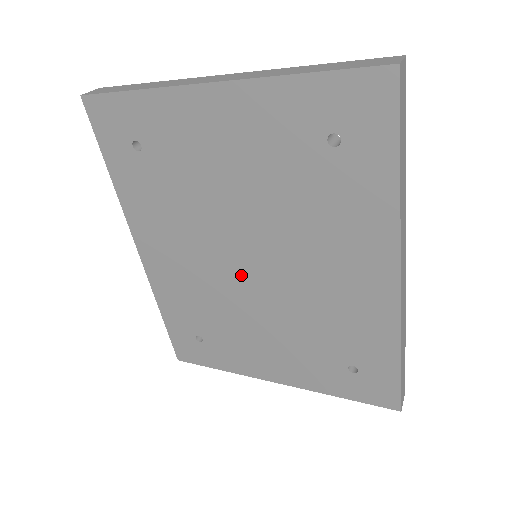
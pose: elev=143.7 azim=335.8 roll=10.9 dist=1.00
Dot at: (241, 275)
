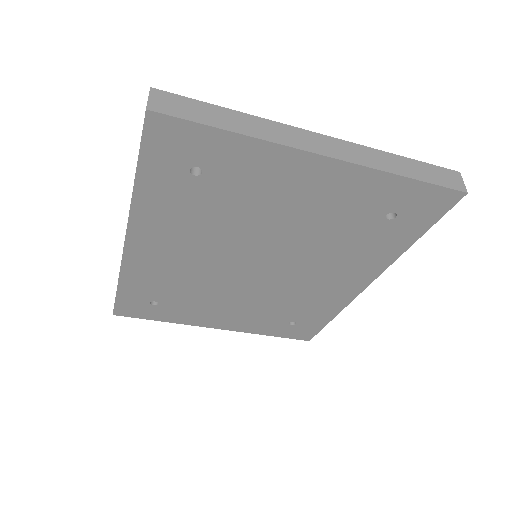
Dot at: (240, 271)
